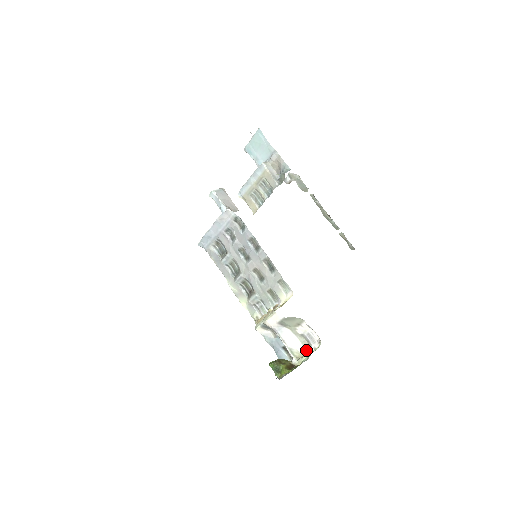
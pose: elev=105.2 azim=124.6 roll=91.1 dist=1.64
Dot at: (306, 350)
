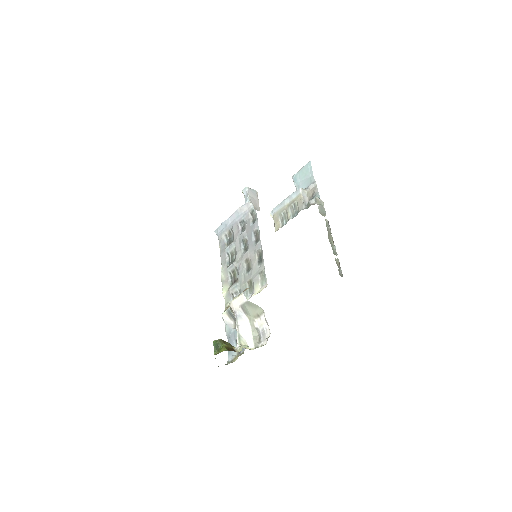
Dot at: (254, 345)
